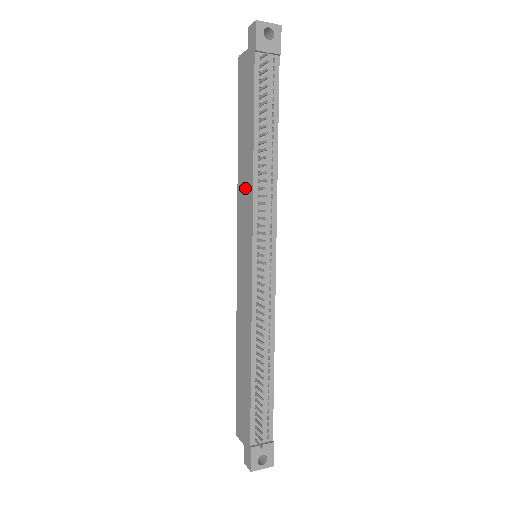
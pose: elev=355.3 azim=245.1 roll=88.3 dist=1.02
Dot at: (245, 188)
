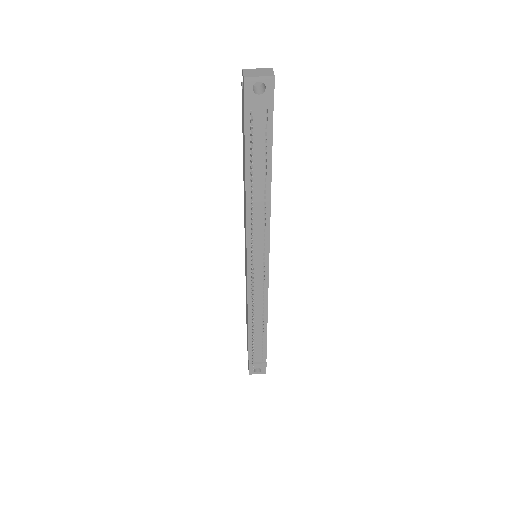
Dot at: occluded
